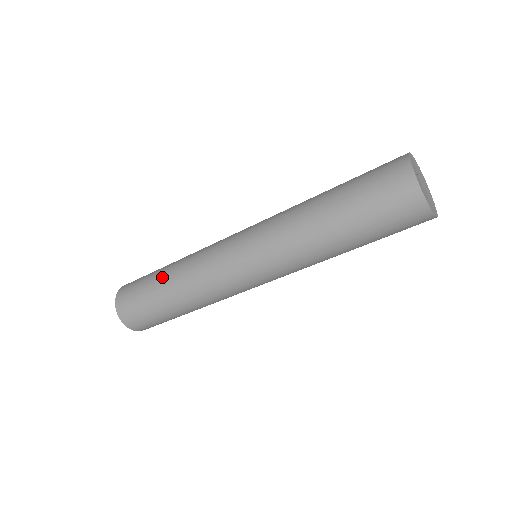
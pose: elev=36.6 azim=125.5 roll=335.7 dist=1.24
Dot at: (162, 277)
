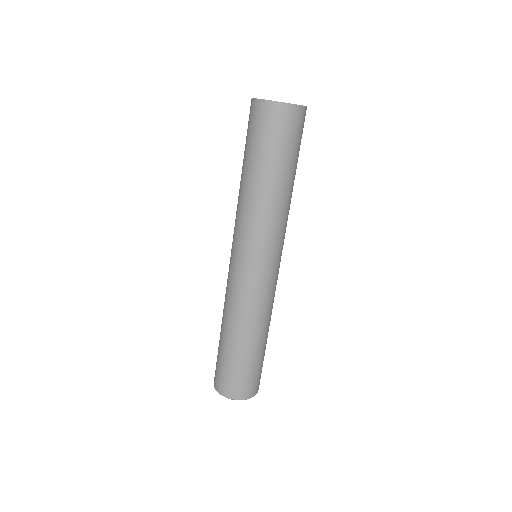
Dot at: (230, 342)
